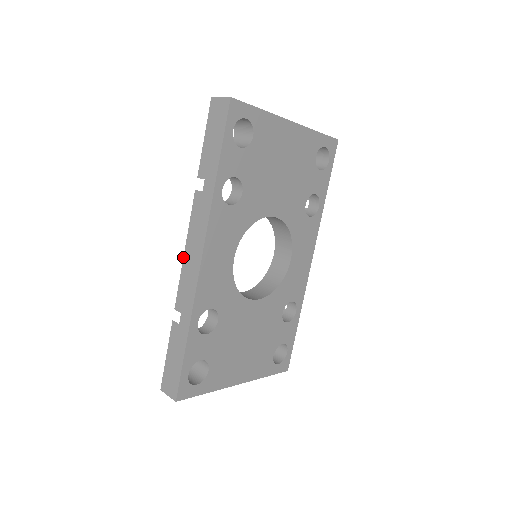
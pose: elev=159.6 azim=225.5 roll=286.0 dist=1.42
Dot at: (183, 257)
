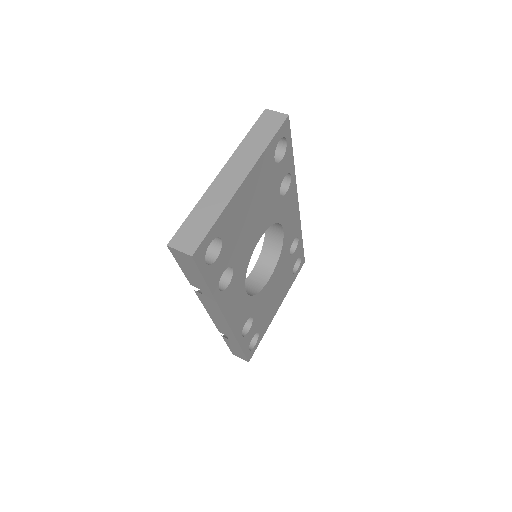
Dot at: occluded
